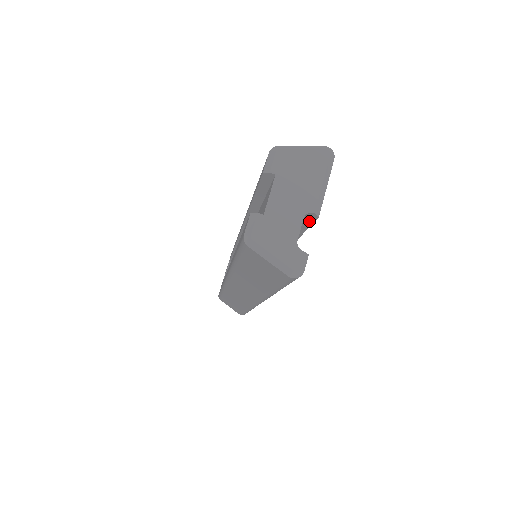
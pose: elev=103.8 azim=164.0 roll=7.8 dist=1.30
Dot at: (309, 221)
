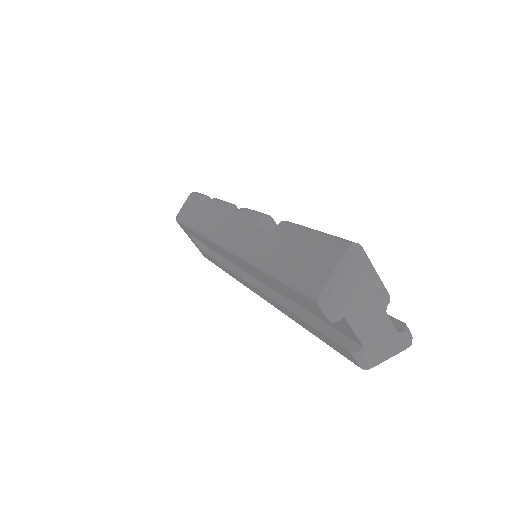
Dot at: occluded
